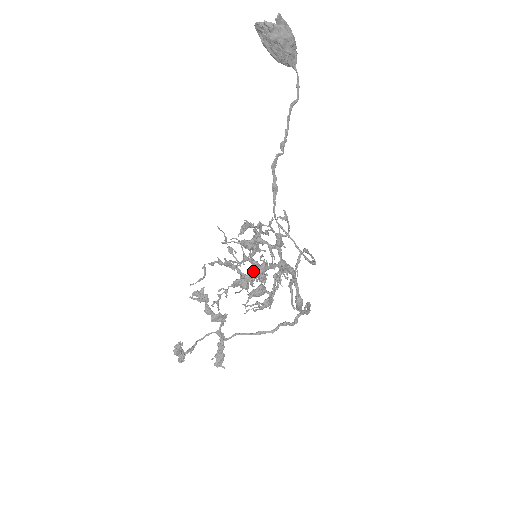
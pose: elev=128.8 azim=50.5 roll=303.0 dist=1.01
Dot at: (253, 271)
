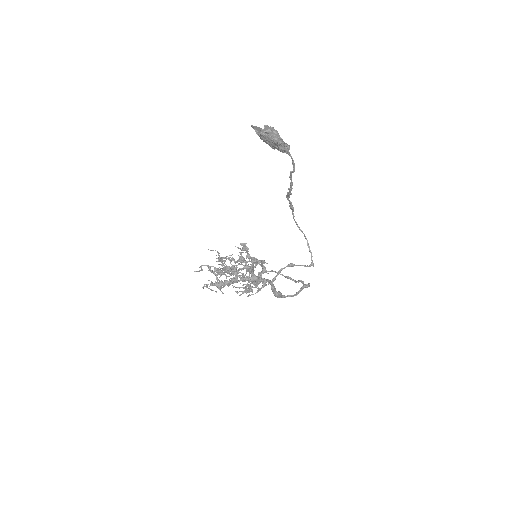
Dot at: (224, 282)
